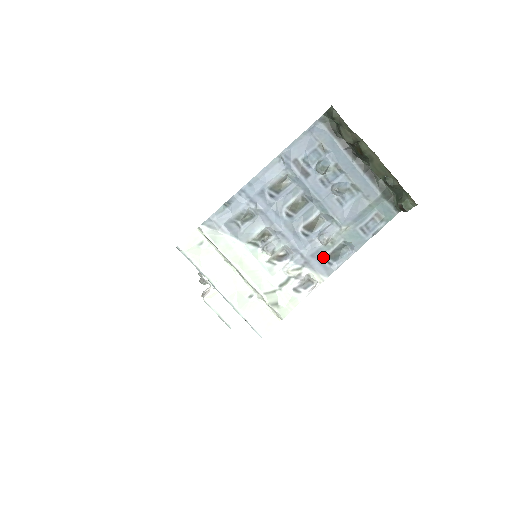
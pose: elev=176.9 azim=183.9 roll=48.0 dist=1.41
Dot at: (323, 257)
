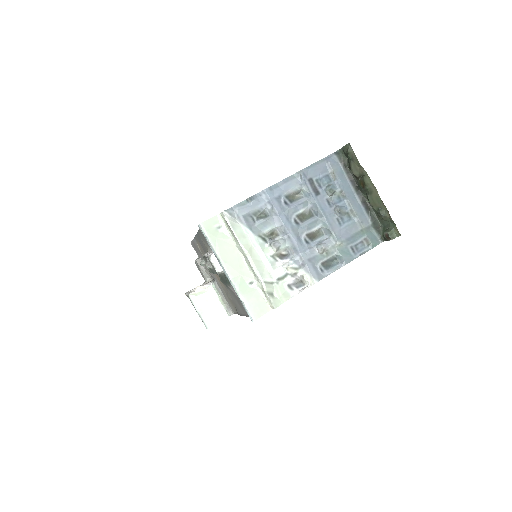
Dot at: (317, 264)
